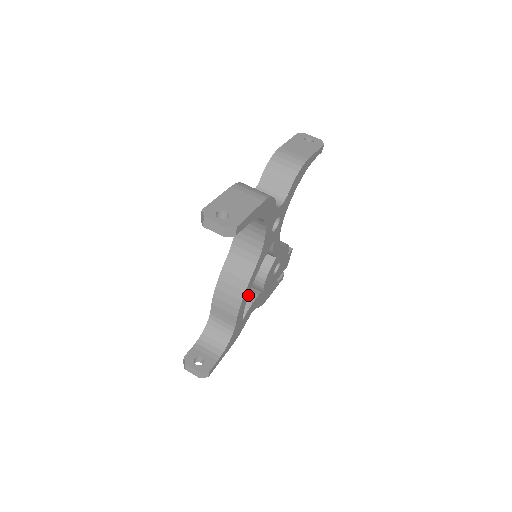
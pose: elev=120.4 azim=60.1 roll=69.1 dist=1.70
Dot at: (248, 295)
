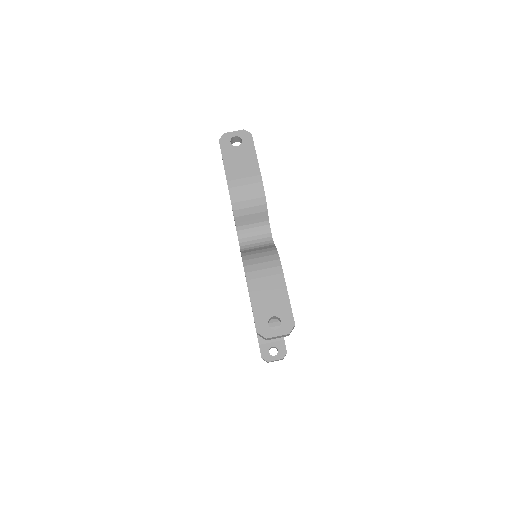
Dot at: occluded
